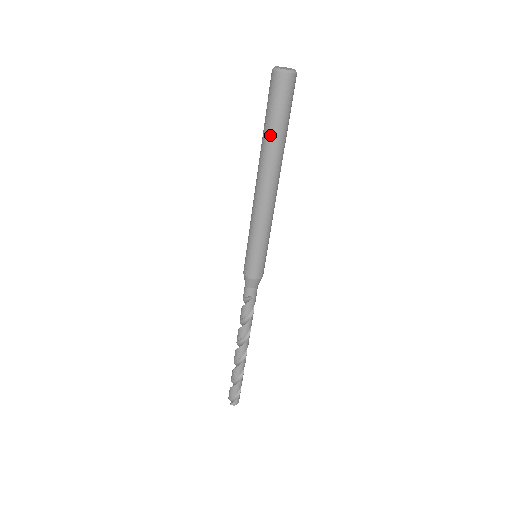
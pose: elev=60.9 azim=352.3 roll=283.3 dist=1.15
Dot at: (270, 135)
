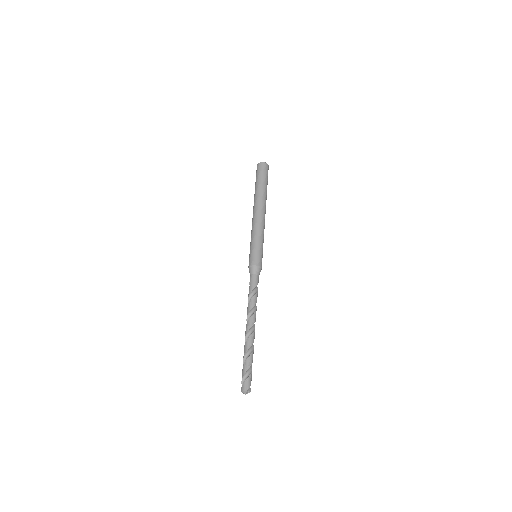
Dot at: (255, 189)
